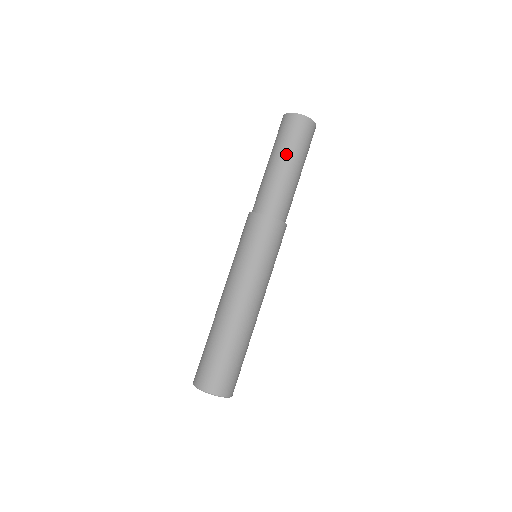
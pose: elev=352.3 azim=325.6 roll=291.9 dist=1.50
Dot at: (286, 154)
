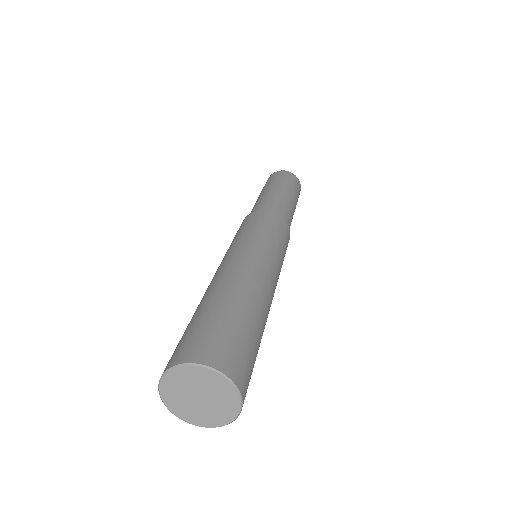
Dot at: (284, 186)
